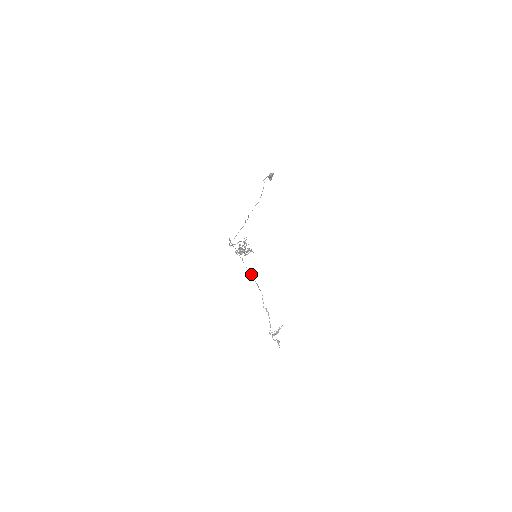
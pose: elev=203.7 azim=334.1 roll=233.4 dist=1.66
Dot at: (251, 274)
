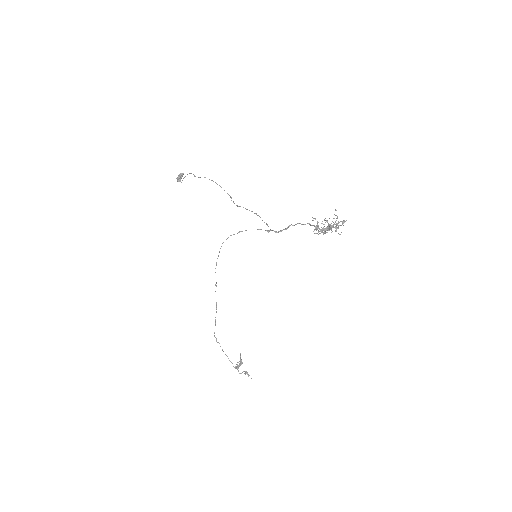
Dot at: occluded
